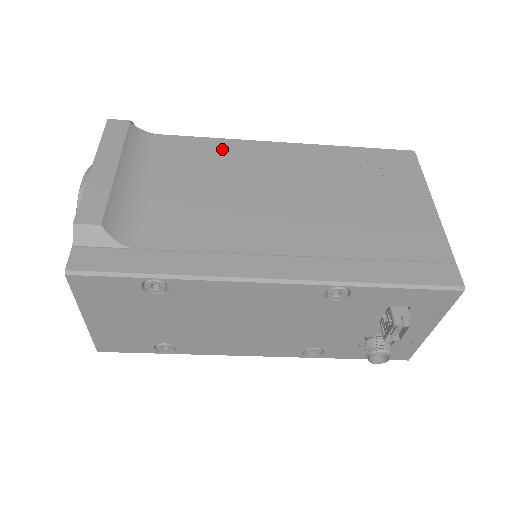
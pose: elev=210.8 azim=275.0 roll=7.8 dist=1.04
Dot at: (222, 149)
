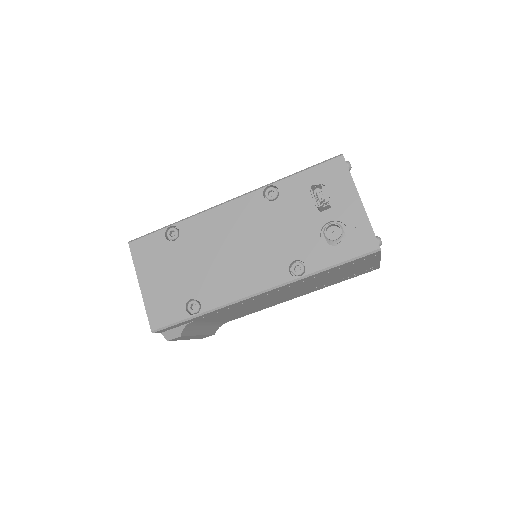
Dot at: occluded
